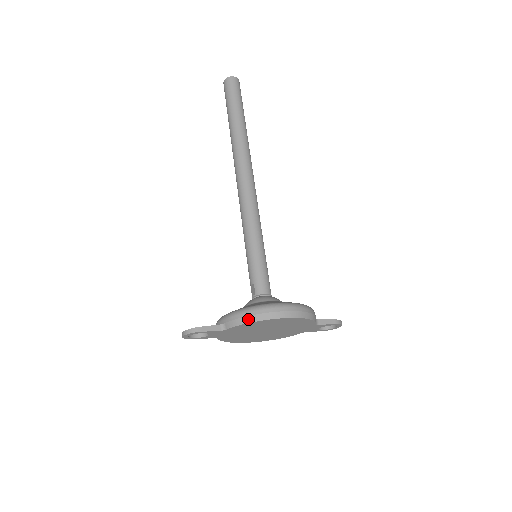
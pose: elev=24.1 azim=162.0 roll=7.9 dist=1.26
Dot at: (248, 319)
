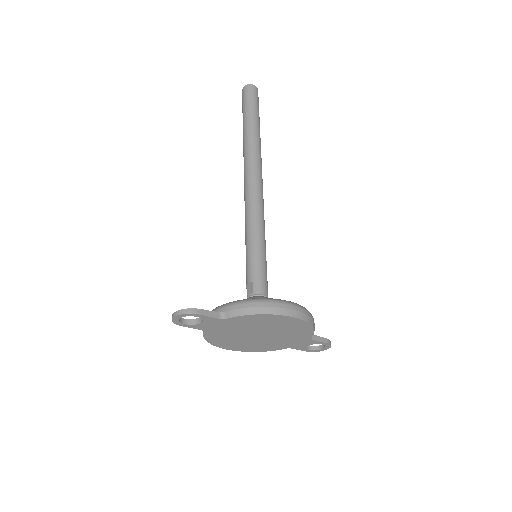
Dot at: (256, 310)
